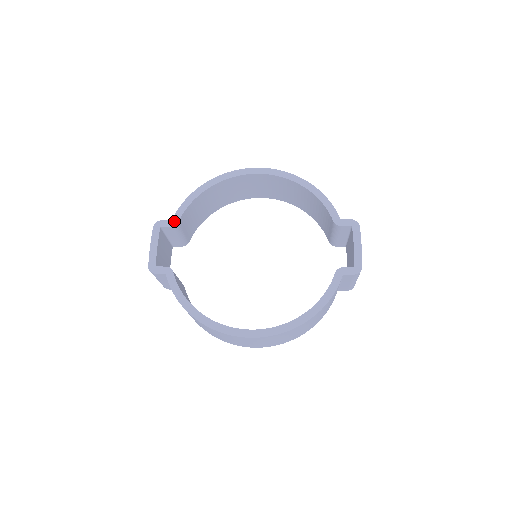
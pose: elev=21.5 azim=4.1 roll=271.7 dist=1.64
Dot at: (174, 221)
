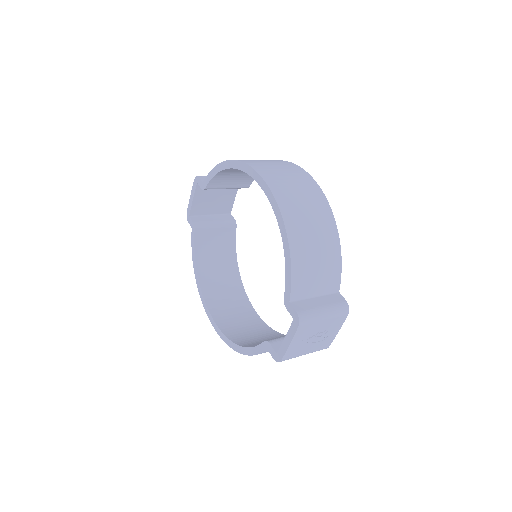
Dot at: (203, 185)
